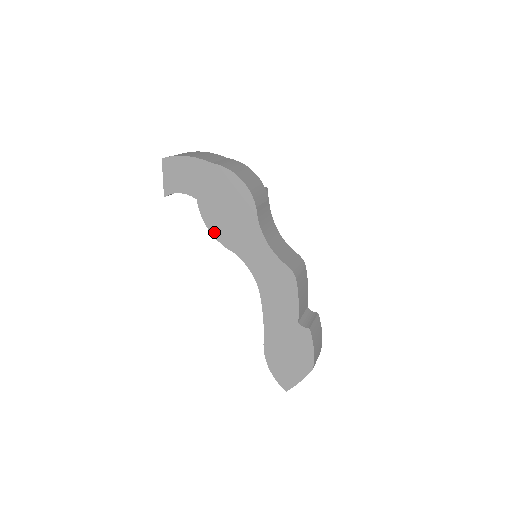
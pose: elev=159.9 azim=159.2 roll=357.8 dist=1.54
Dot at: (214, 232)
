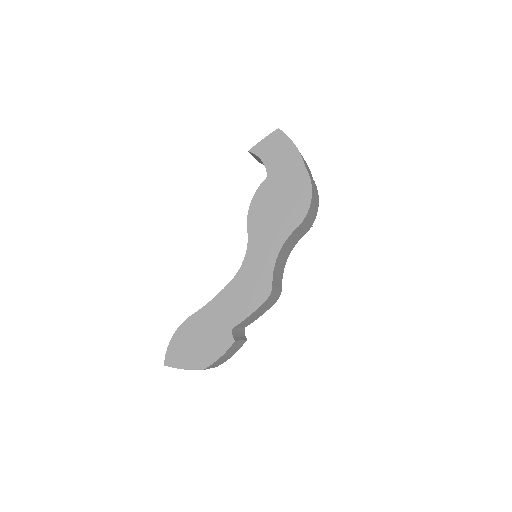
Dot at: (252, 209)
